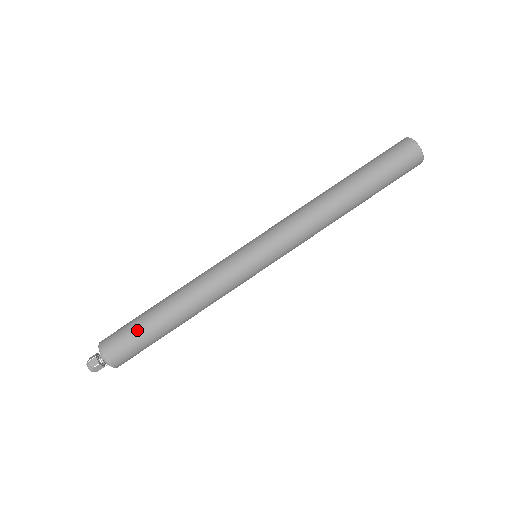
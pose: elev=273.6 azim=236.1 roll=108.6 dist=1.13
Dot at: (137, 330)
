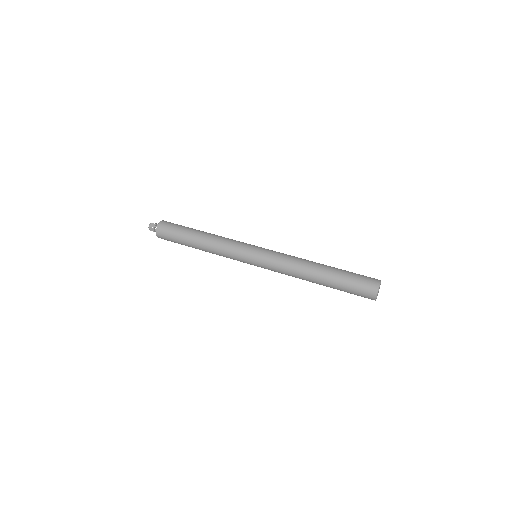
Dot at: (184, 226)
